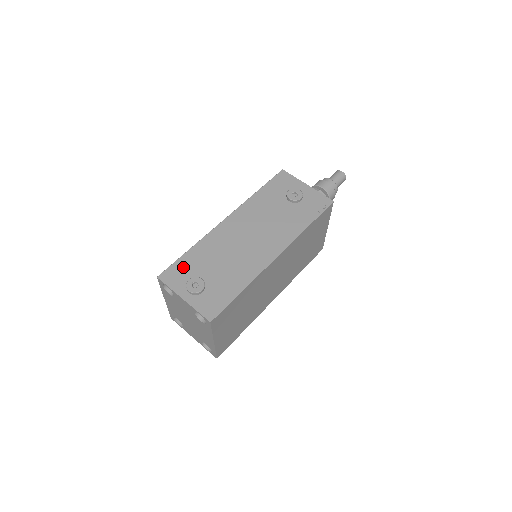
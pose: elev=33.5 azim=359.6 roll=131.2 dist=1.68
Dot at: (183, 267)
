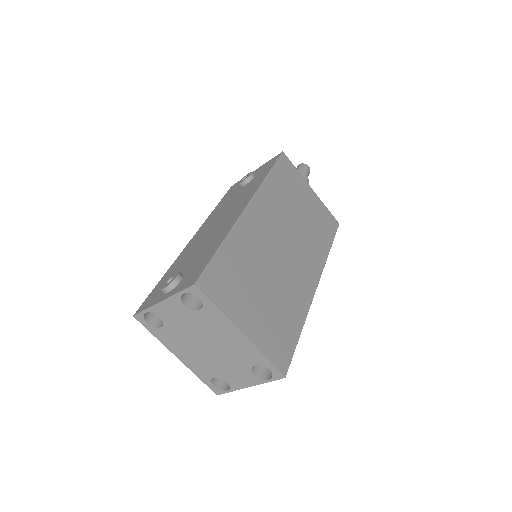
Dot at: (158, 289)
